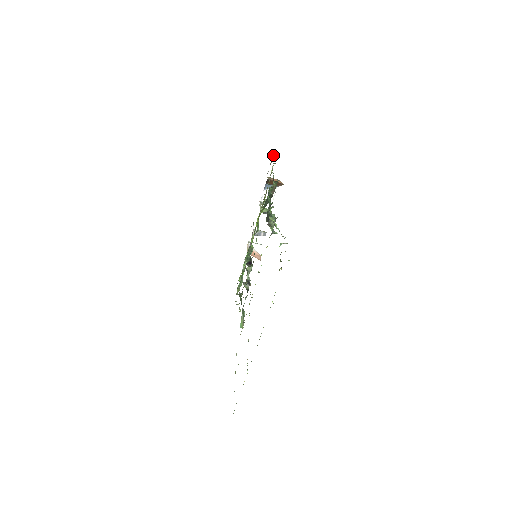
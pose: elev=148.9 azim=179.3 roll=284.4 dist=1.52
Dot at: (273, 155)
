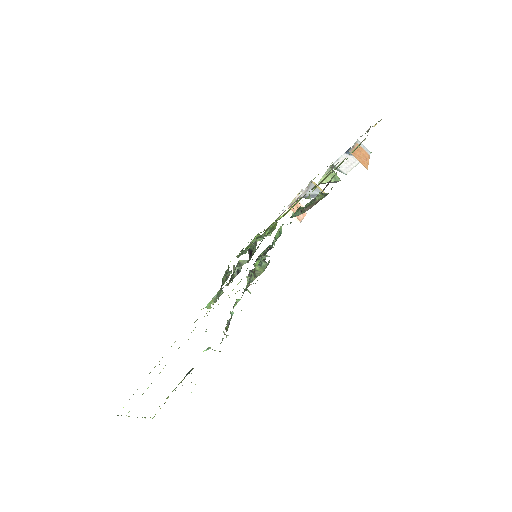
Dot at: occluded
